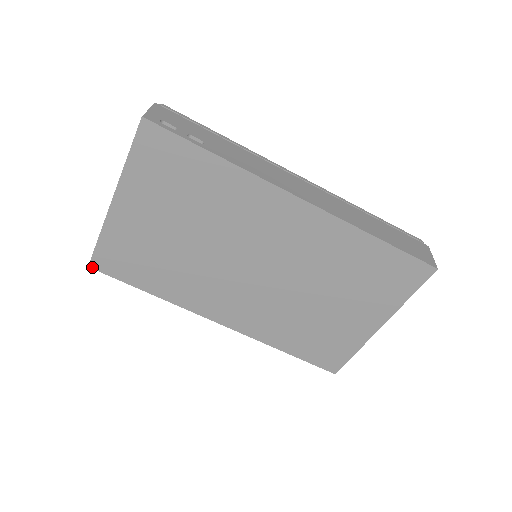
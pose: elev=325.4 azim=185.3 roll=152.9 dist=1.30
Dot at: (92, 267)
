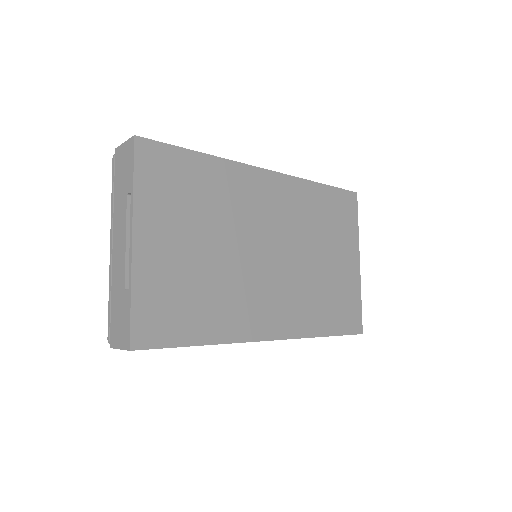
Dot at: (134, 348)
